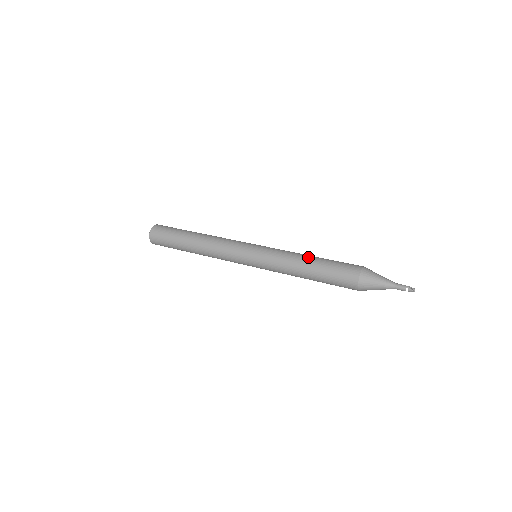
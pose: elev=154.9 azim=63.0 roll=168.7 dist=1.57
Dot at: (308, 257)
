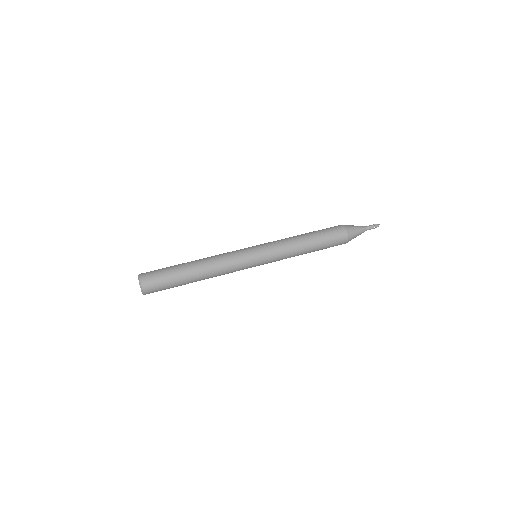
Dot at: (301, 235)
